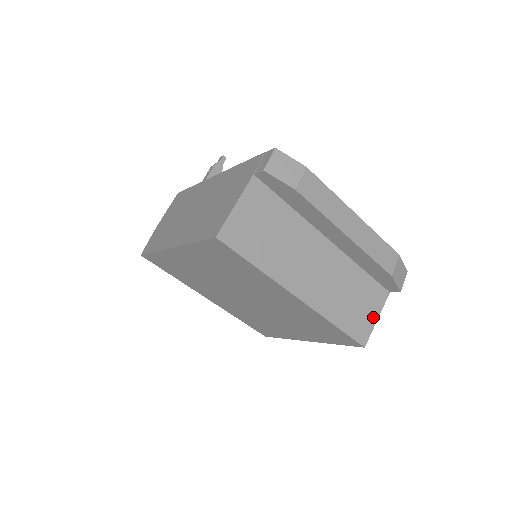
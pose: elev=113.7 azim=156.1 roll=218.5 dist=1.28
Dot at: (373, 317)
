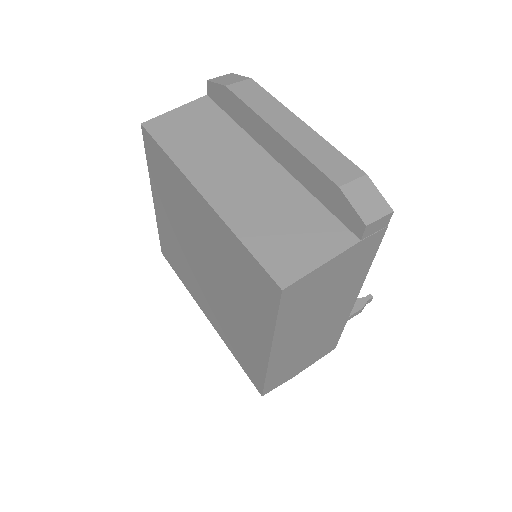
Dot at: (315, 258)
